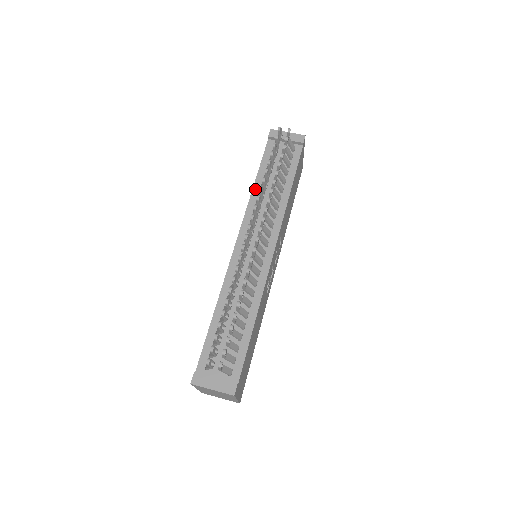
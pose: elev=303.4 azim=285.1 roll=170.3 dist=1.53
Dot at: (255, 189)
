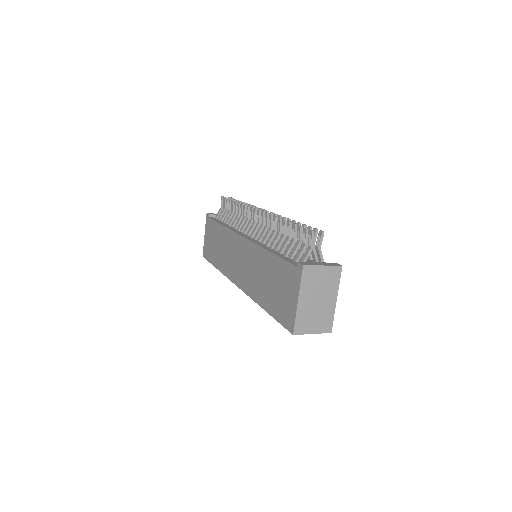
Dot at: (226, 226)
